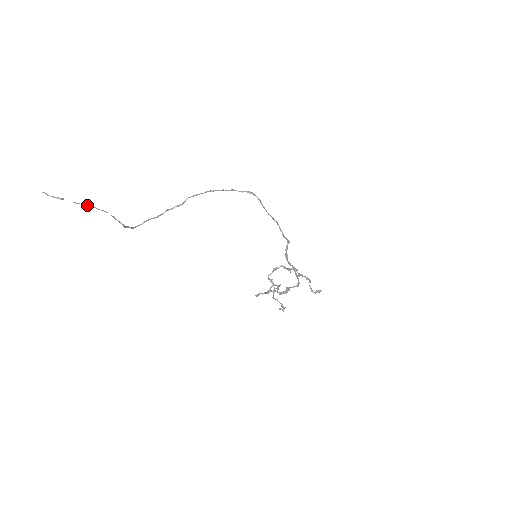
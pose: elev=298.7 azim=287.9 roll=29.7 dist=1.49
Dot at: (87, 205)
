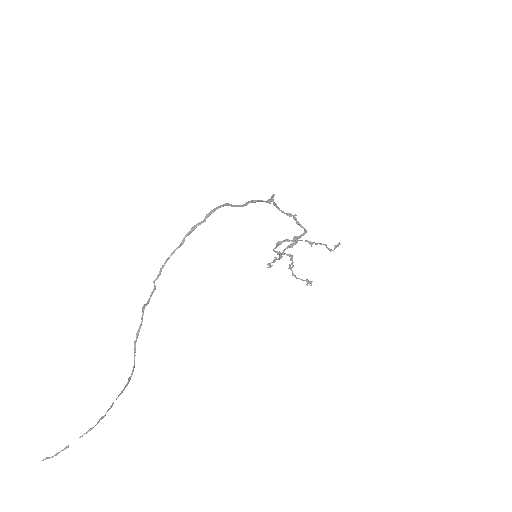
Dot at: (93, 427)
